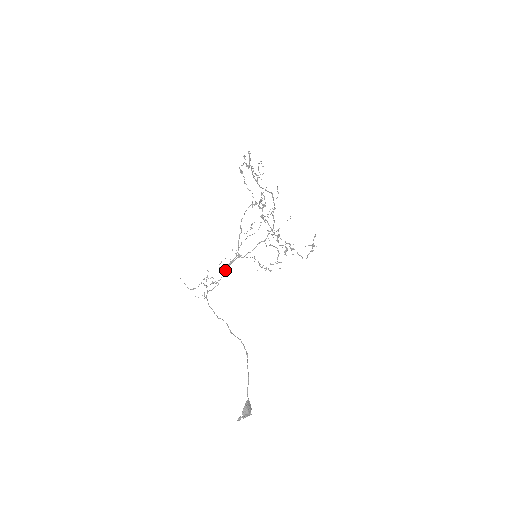
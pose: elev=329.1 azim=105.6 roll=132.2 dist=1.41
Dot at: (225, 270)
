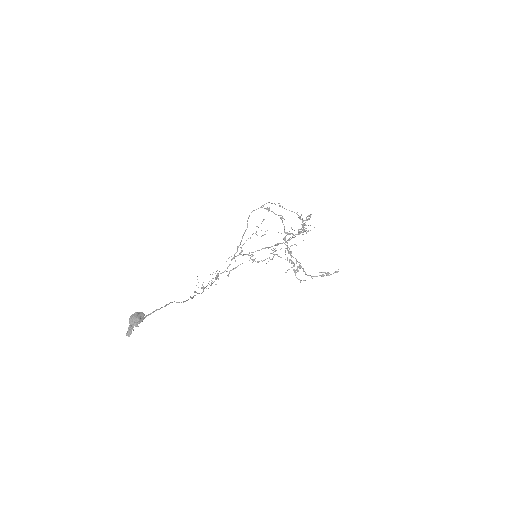
Dot at: (228, 266)
